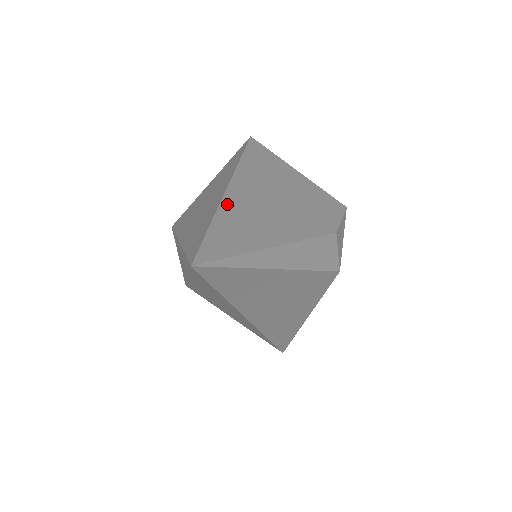
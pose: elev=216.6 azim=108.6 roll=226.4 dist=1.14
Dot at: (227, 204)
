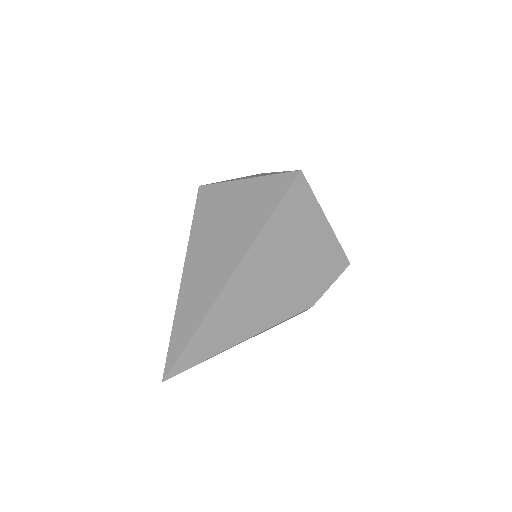
Dot at: (219, 304)
